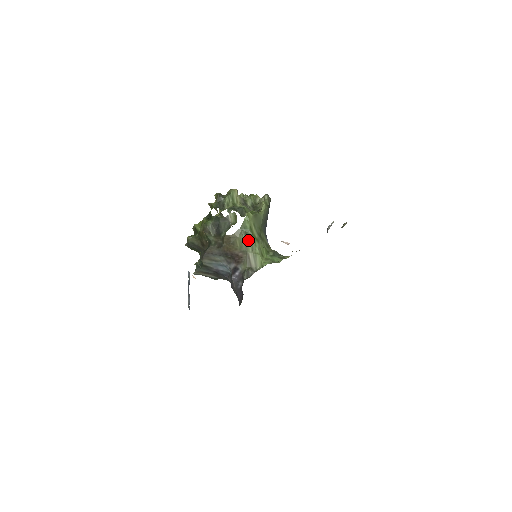
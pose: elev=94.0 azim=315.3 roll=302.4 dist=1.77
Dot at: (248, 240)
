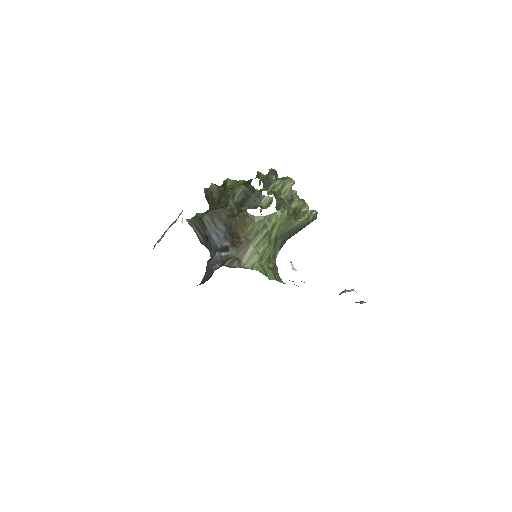
Dot at: (261, 233)
